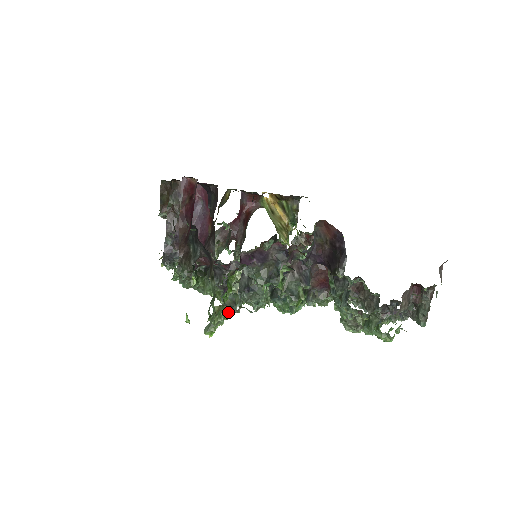
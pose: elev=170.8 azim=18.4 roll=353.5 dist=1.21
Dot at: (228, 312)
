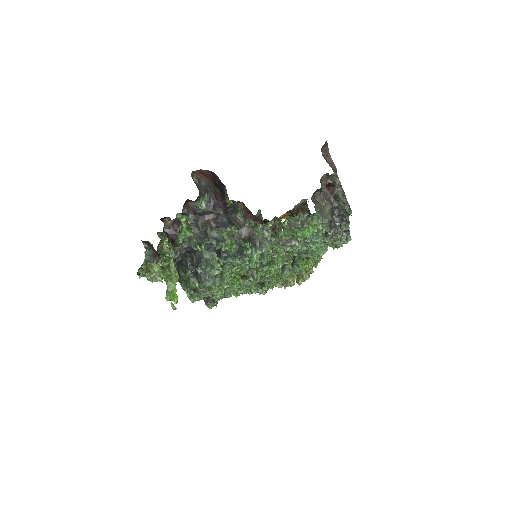
Dot at: (170, 274)
